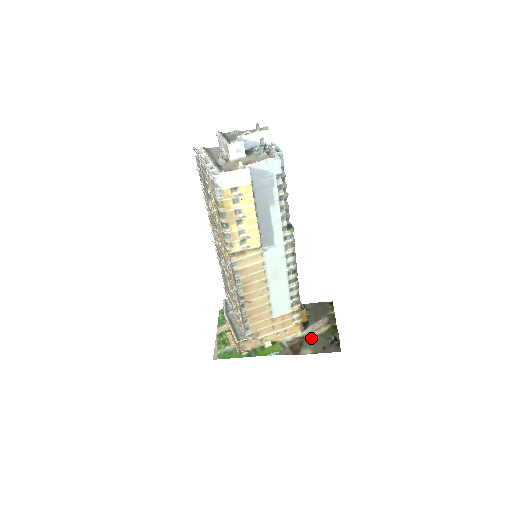
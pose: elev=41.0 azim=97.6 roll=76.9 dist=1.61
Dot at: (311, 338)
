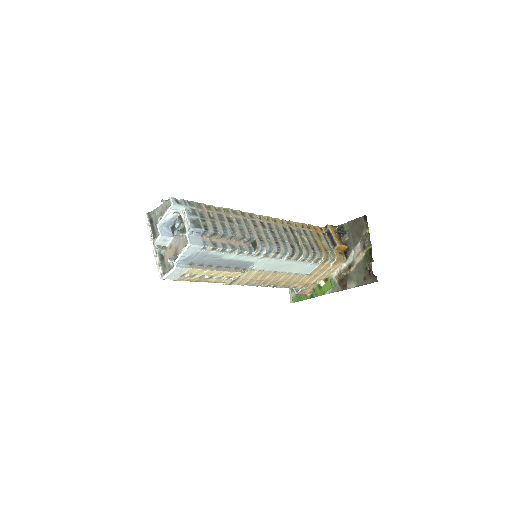
Dot at: (353, 268)
